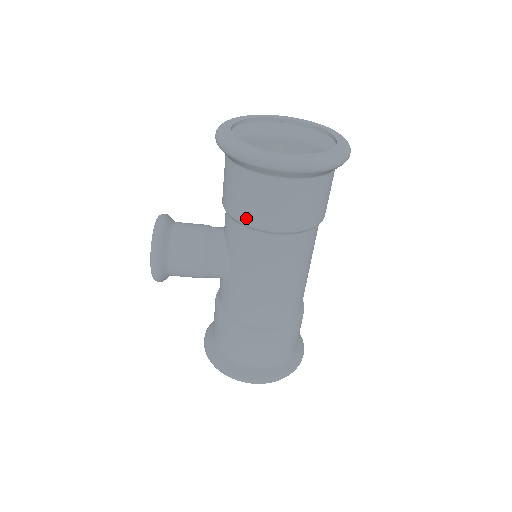
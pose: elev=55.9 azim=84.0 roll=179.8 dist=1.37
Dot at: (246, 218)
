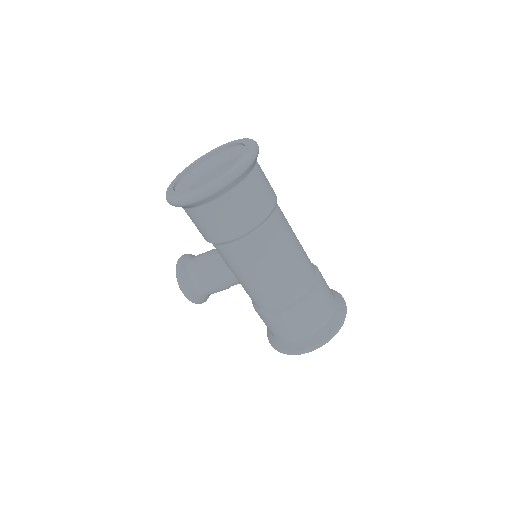
Dot at: (211, 239)
